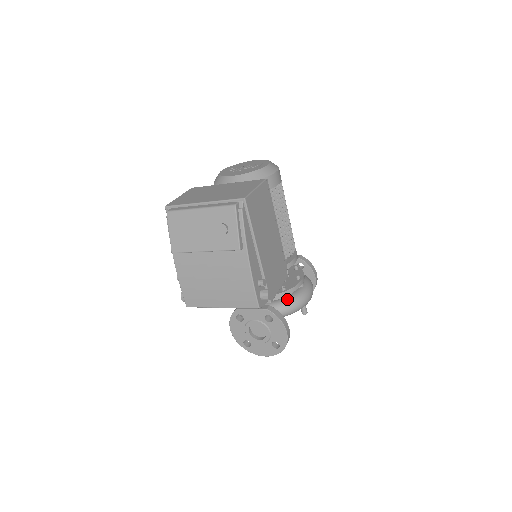
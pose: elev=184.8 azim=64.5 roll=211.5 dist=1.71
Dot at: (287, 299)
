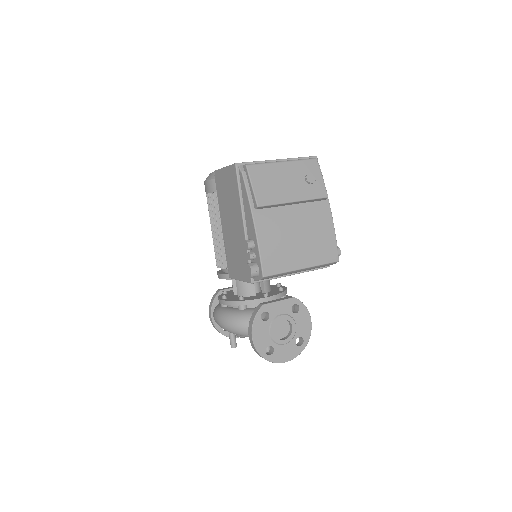
Dot at: occluded
